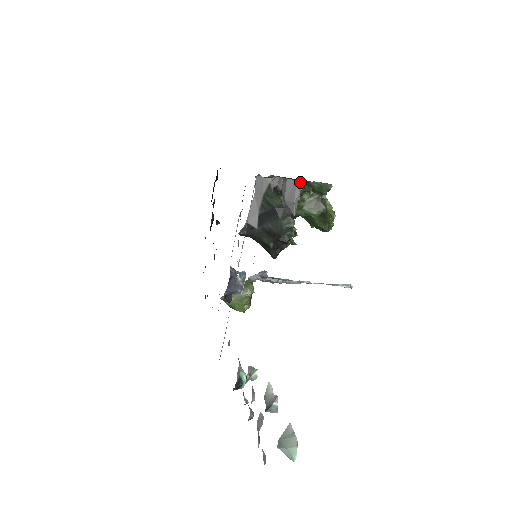
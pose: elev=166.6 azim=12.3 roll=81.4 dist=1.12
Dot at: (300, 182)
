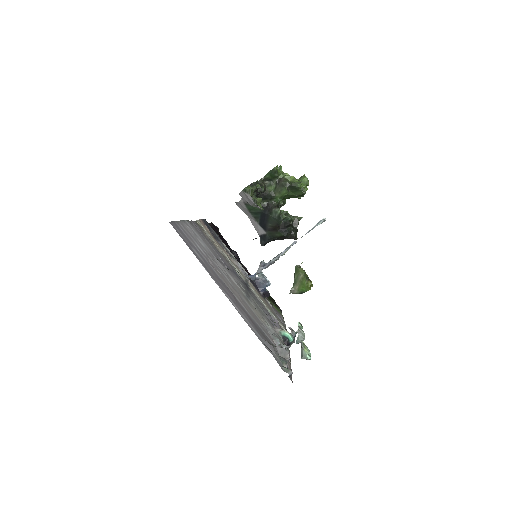
Dot at: (244, 190)
